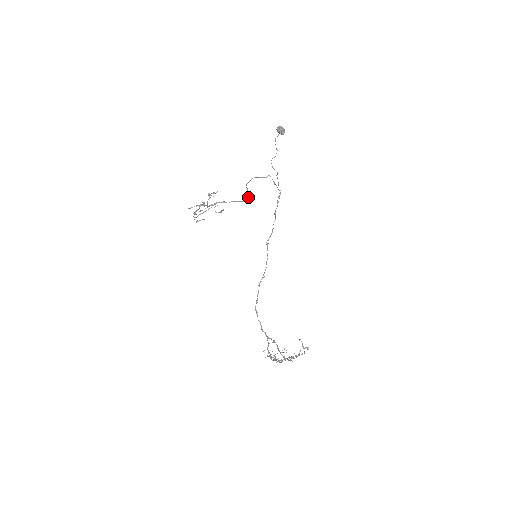
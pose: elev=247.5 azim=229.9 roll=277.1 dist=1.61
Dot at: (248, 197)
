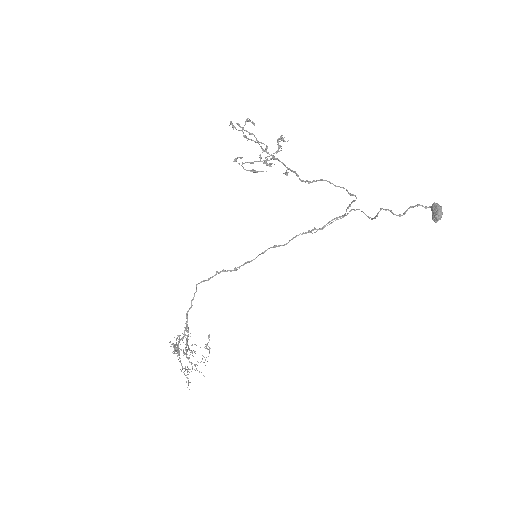
Dot at: occluded
